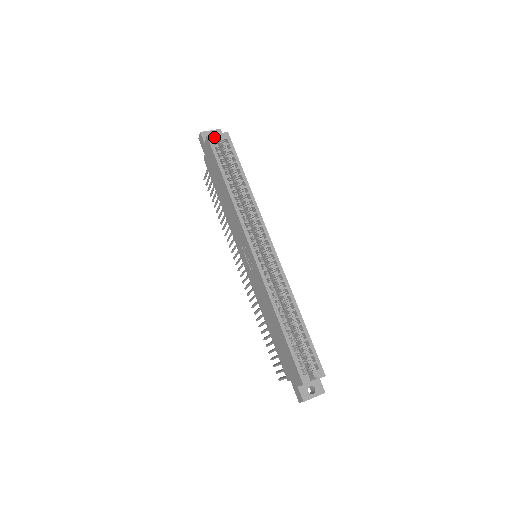
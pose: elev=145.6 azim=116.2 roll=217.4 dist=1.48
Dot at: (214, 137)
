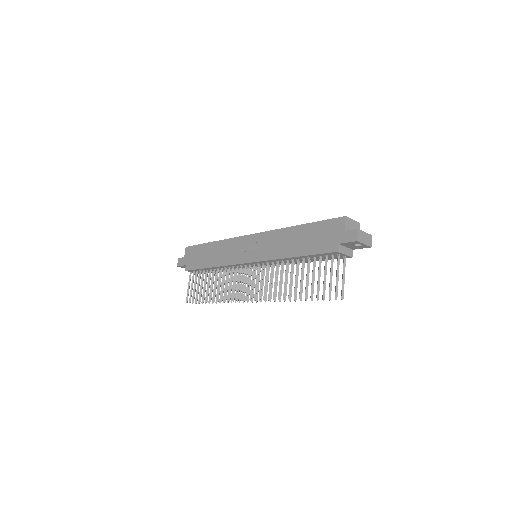
Dot at: occluded
